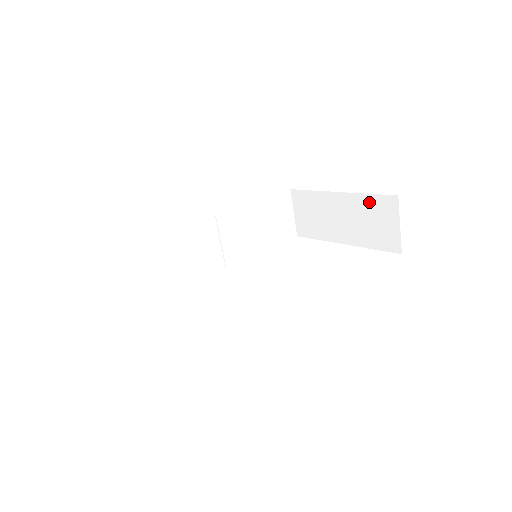
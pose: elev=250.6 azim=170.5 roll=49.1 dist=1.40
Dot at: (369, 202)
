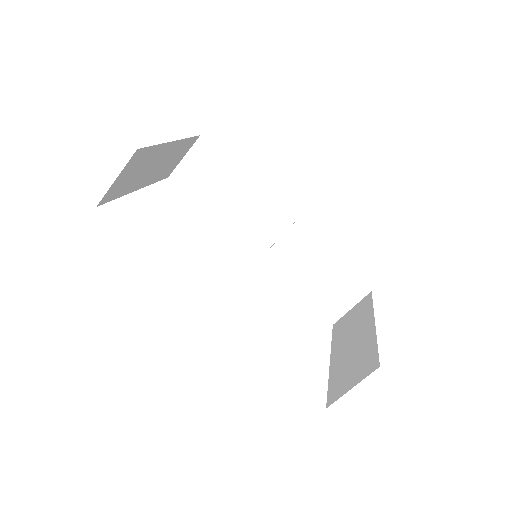
Dot at: (370, 350)
